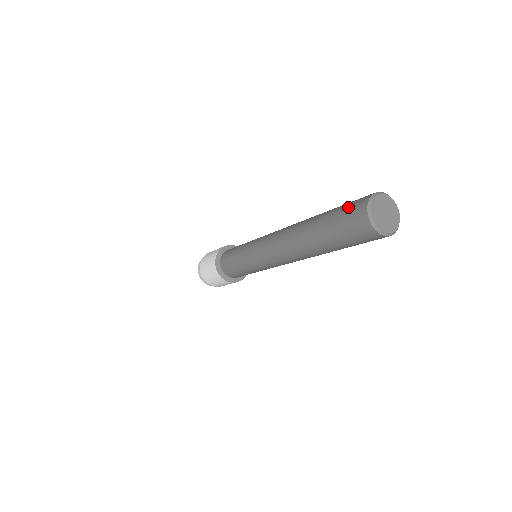
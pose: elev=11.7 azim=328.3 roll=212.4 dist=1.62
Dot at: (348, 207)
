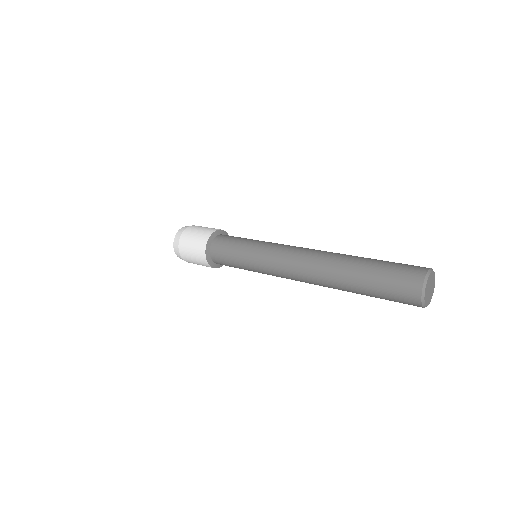
Dot at: (404, 265)
